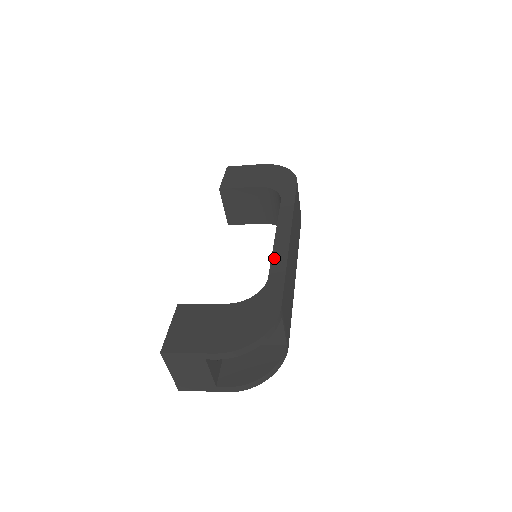
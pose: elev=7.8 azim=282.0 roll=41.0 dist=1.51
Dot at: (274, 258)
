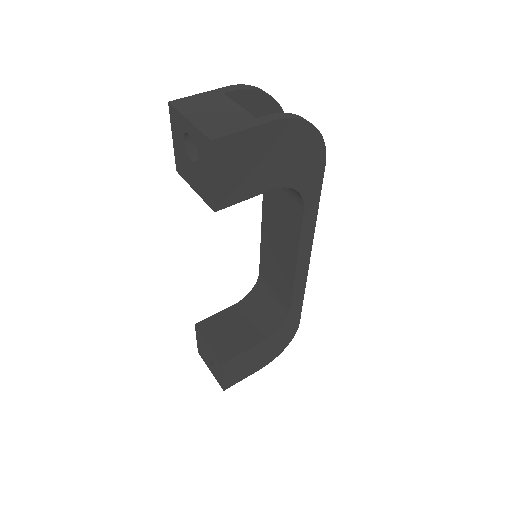
Dot at: (296, 290)
